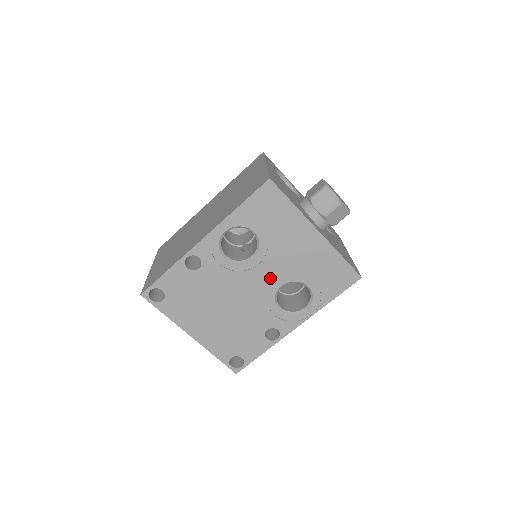
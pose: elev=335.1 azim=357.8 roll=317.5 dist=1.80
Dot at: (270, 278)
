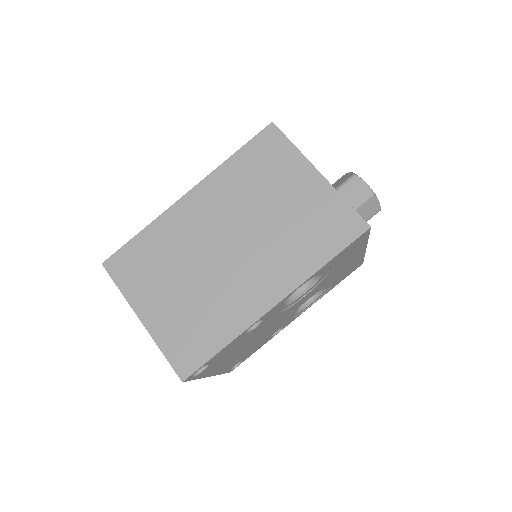
Dot at: (306, 299)
